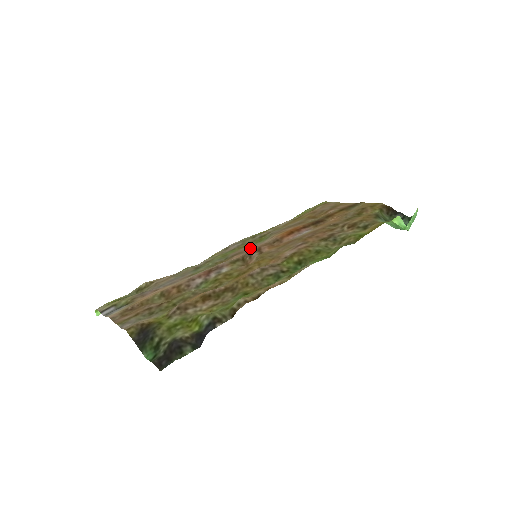
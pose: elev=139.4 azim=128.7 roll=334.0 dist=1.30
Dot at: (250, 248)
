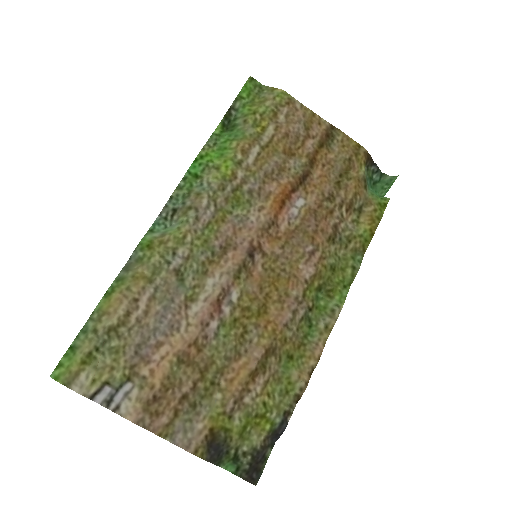
Dot at: (237, 230)
